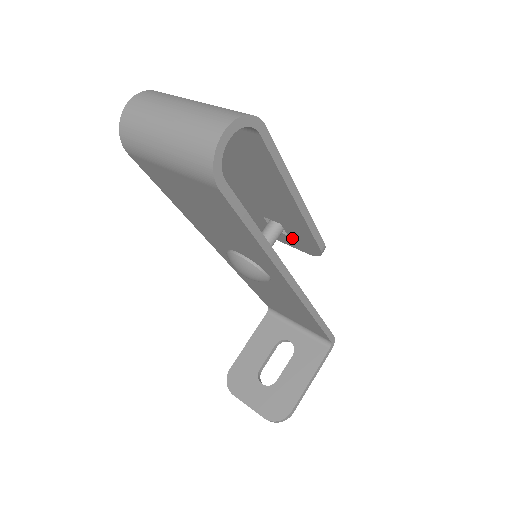
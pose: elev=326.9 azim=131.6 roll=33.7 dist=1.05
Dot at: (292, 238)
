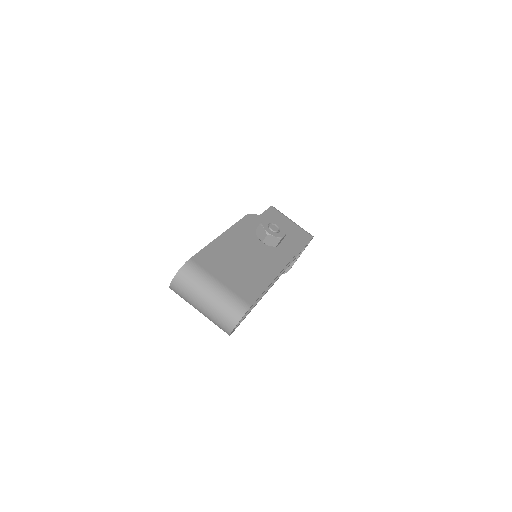
Dot at: occluded
